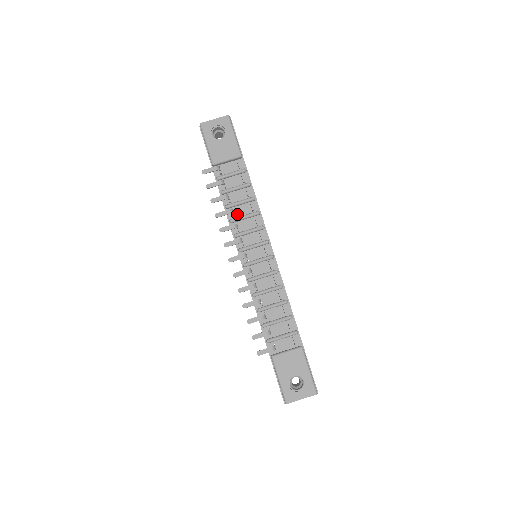
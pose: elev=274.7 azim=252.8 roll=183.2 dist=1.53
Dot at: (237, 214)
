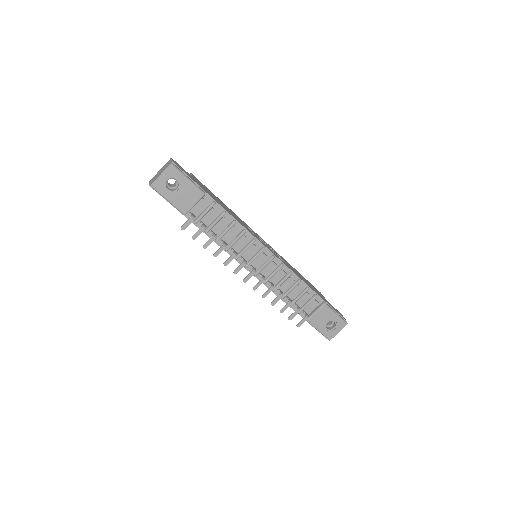
Dot at: (228, 241)
